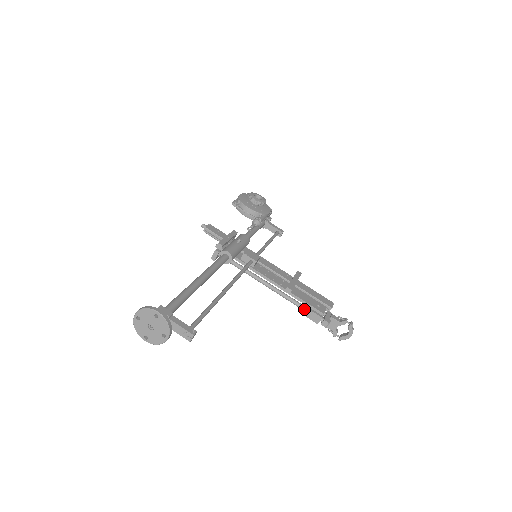
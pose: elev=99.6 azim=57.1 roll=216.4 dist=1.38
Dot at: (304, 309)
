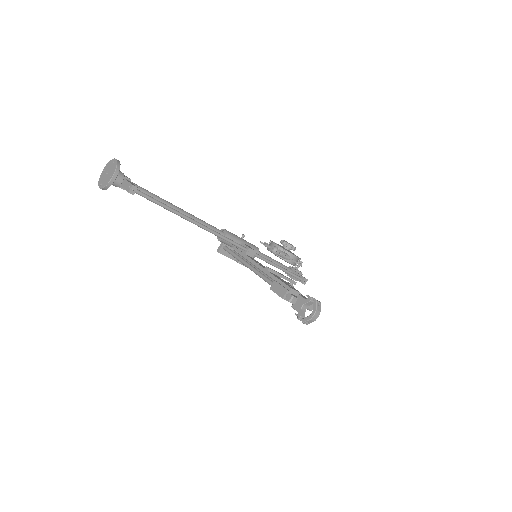
Dot at: (274, 284)
